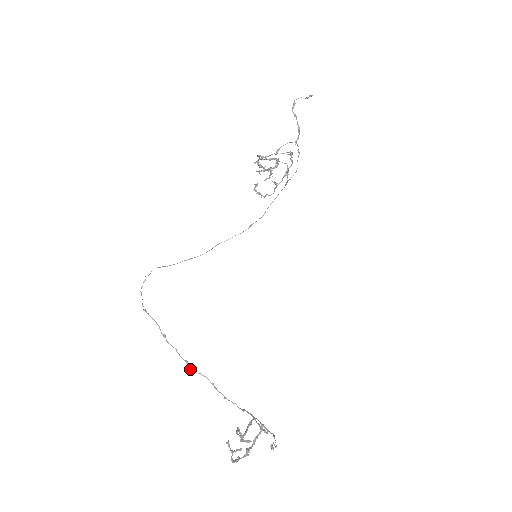
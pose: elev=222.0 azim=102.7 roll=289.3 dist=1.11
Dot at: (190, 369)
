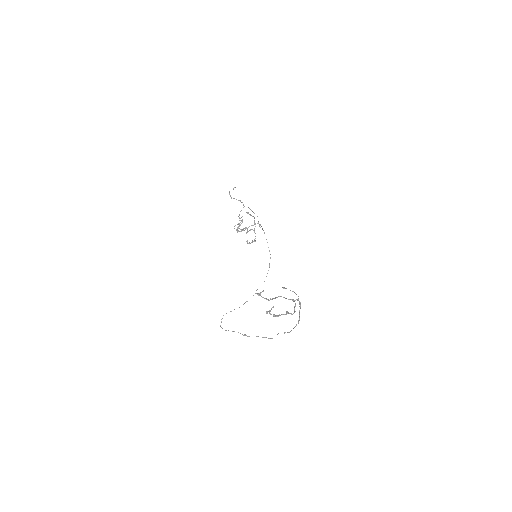
Dot at: occluded
